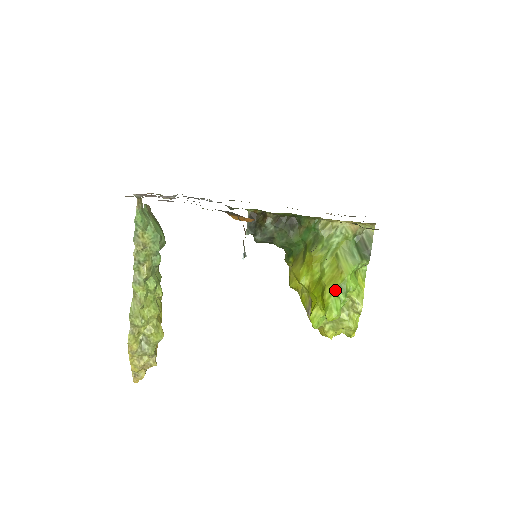
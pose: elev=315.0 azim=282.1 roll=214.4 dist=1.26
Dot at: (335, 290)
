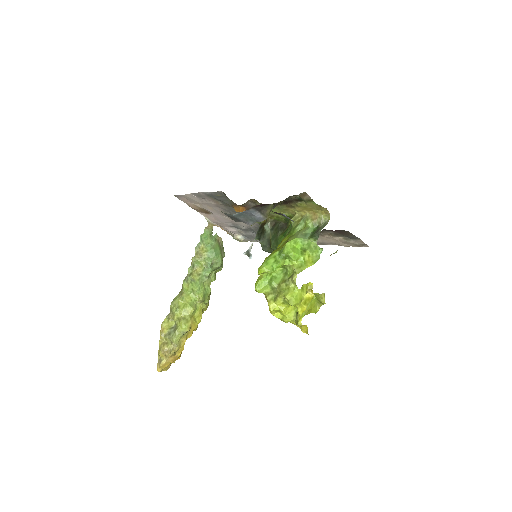
Dot at: (275, 253)
